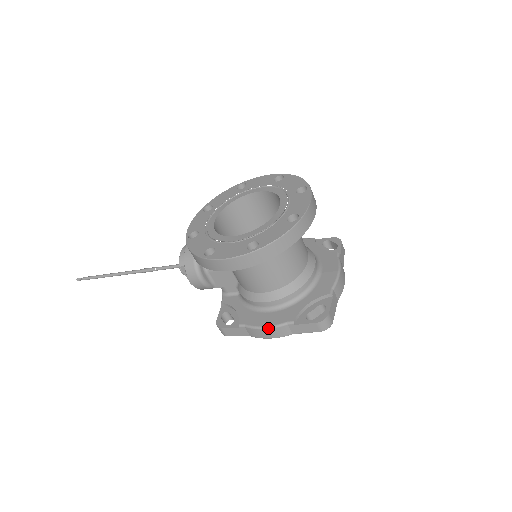
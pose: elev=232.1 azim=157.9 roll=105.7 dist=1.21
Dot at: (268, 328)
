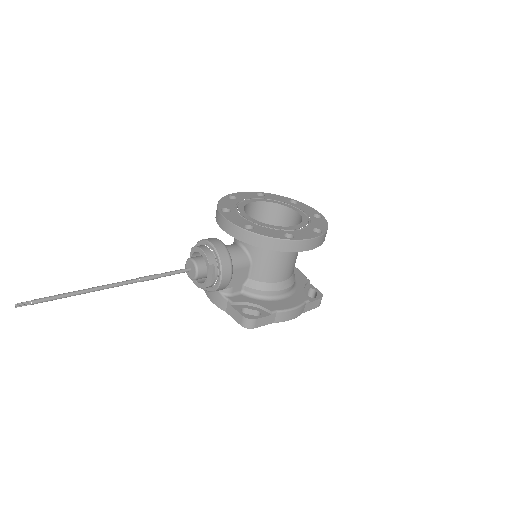
Dot at: (296, 308)
